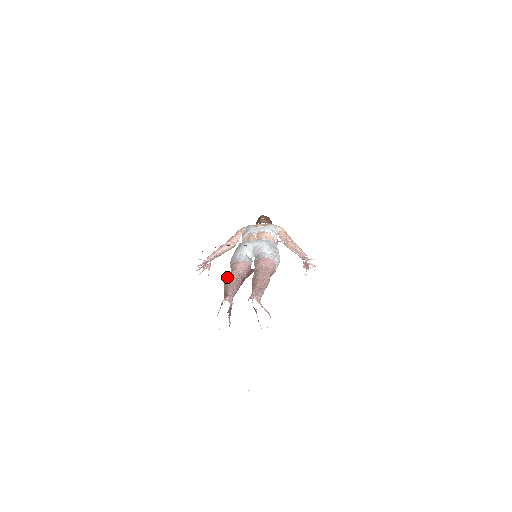
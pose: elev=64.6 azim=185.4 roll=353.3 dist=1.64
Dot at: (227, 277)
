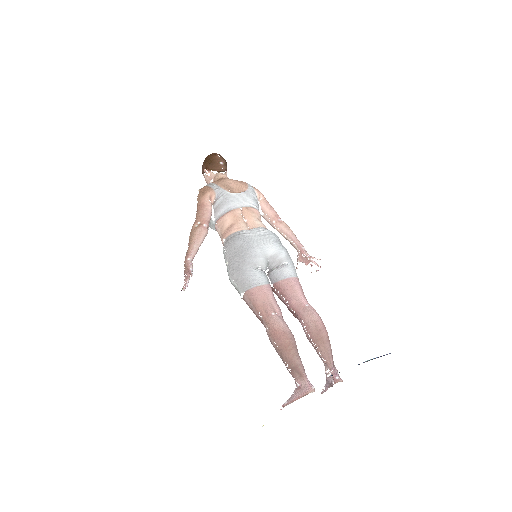
Dot at: (282, 336)
